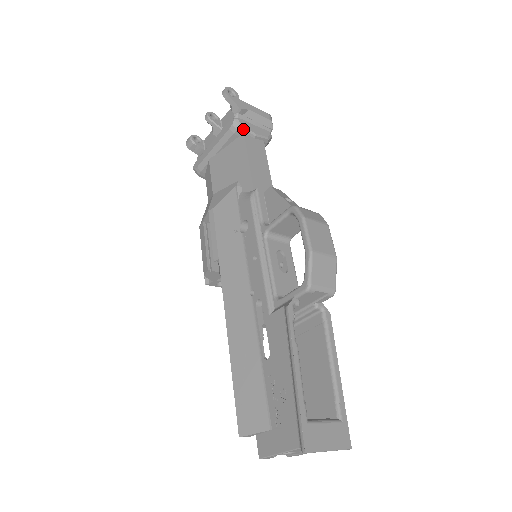
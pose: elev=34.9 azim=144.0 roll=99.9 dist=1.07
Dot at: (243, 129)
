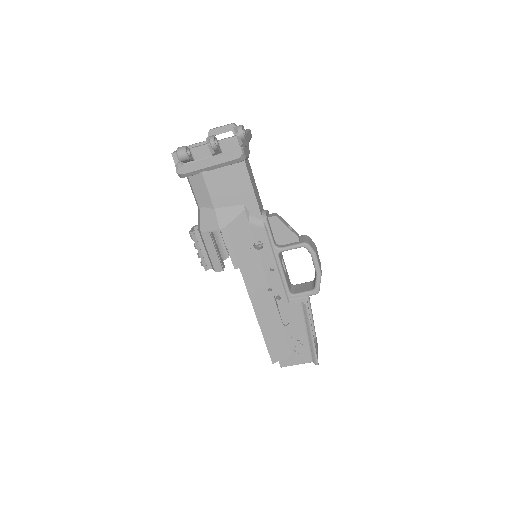
Dot at: (245, 159)
